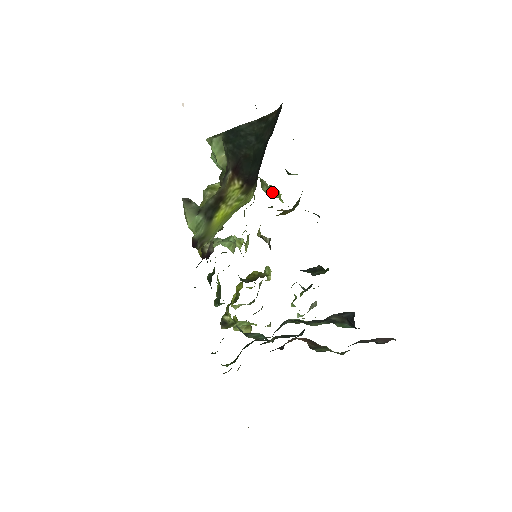
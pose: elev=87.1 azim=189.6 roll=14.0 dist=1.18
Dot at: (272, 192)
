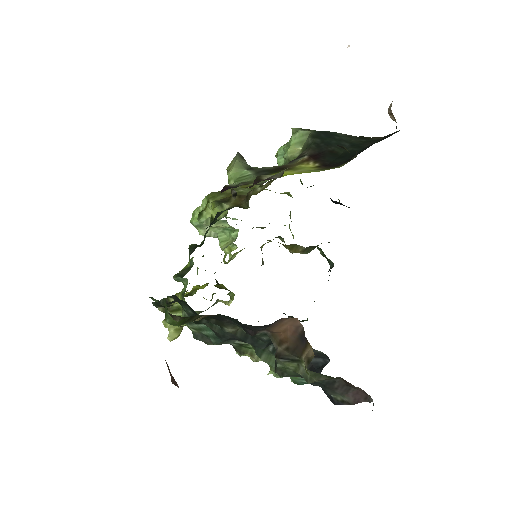
Dot at: (290, 229)
